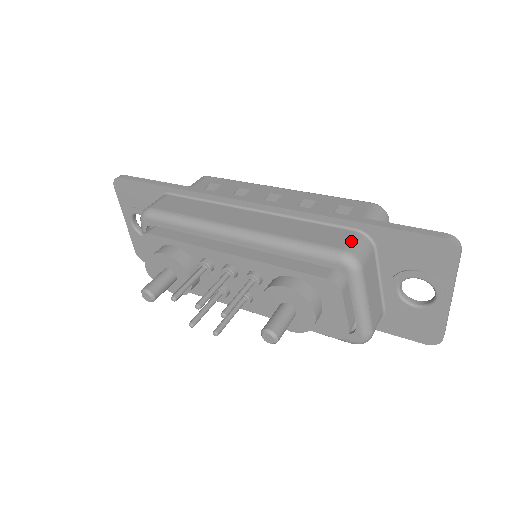
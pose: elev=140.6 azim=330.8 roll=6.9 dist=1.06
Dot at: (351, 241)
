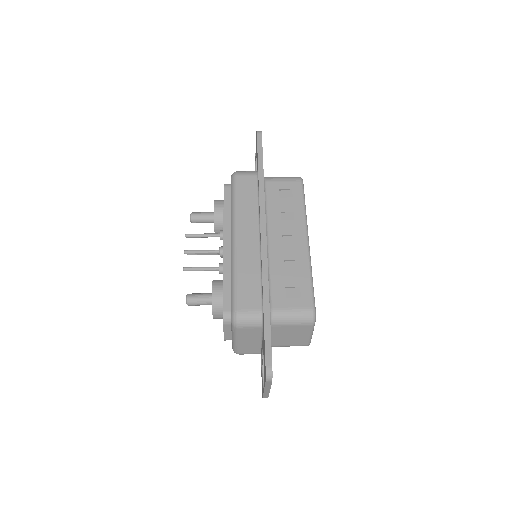
Dot at: (249, 312)
